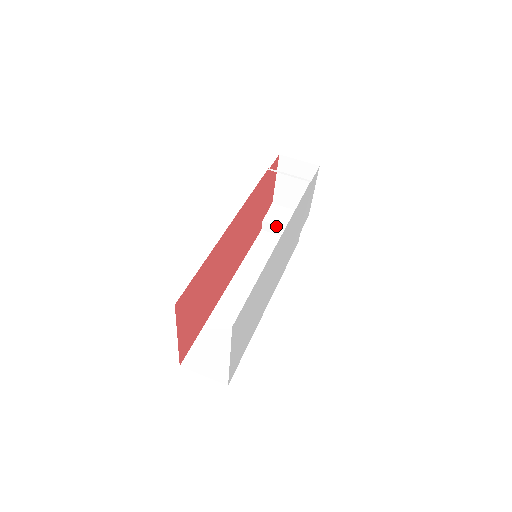
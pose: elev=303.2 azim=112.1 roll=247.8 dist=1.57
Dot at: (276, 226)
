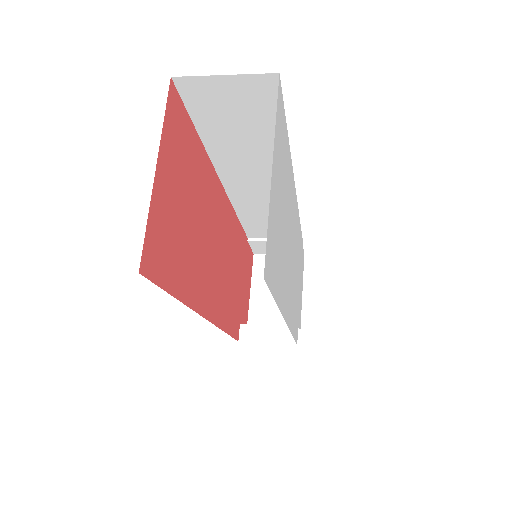
Dot at: (261, 327)
